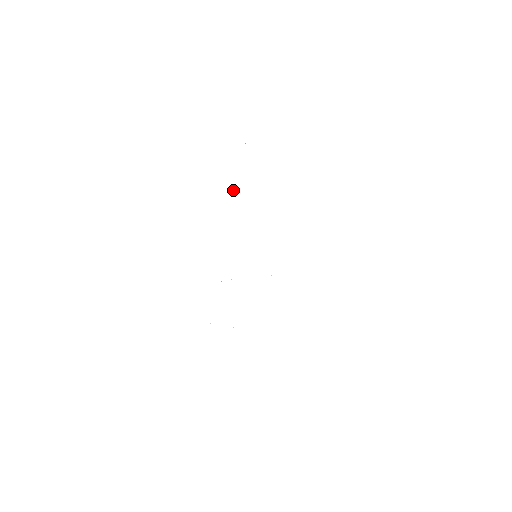
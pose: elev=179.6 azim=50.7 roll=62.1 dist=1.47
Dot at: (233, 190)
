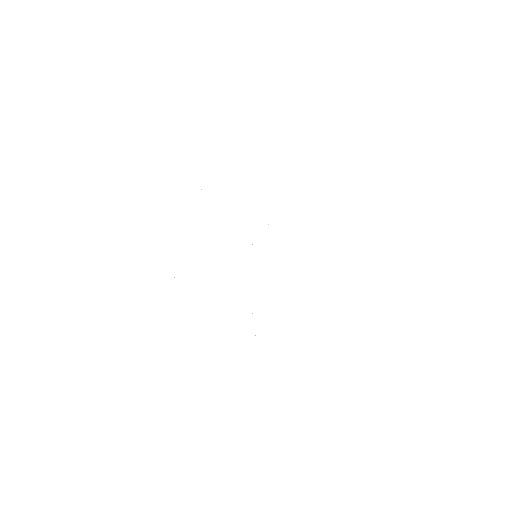
Dot at: occluded
